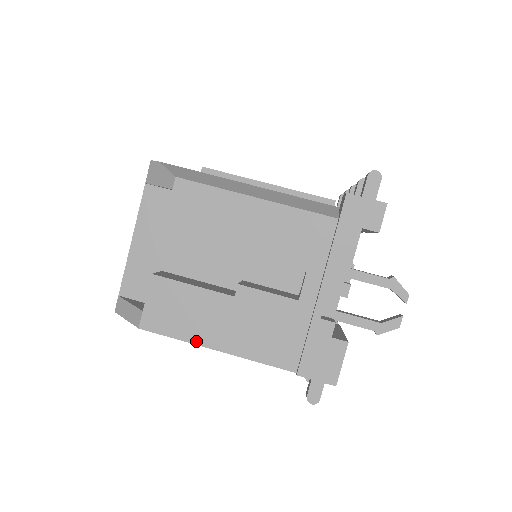
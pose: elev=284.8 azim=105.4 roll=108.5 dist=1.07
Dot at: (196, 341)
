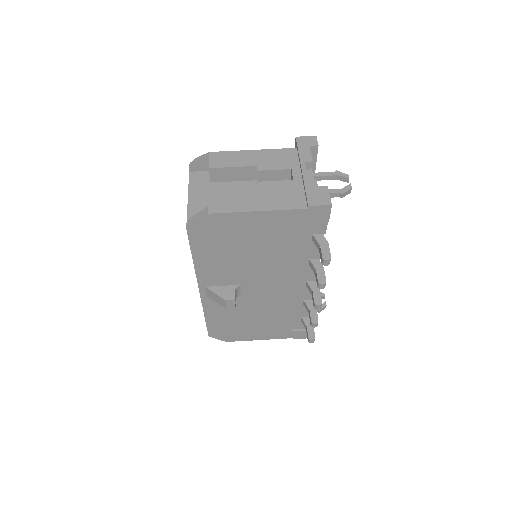
Dot at: (244, 210)
